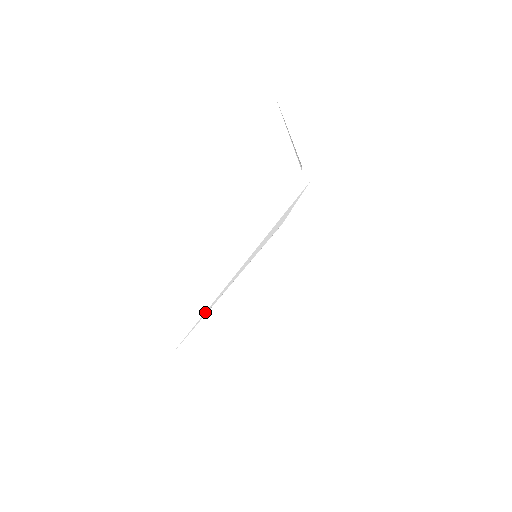
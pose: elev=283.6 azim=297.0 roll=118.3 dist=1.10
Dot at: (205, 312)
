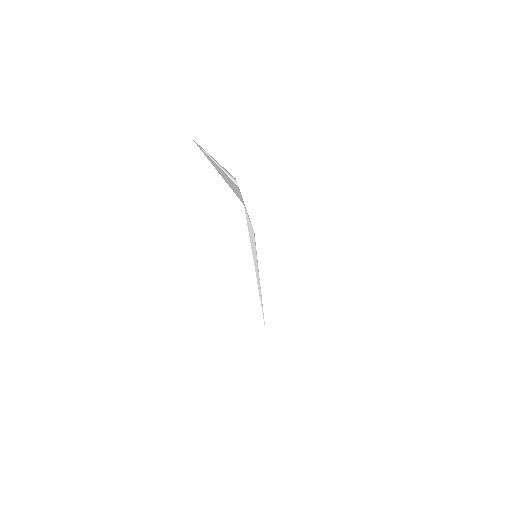
Dot at: occluded
